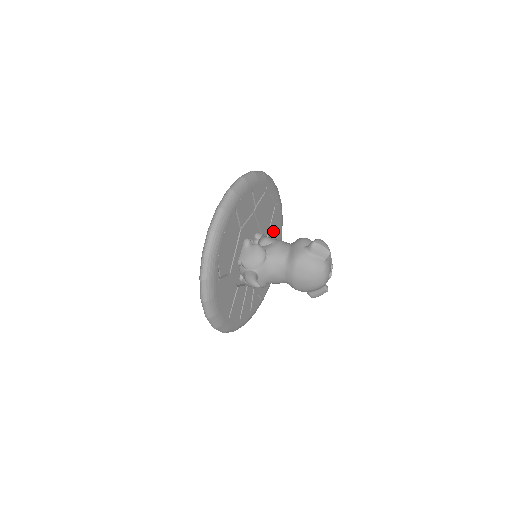
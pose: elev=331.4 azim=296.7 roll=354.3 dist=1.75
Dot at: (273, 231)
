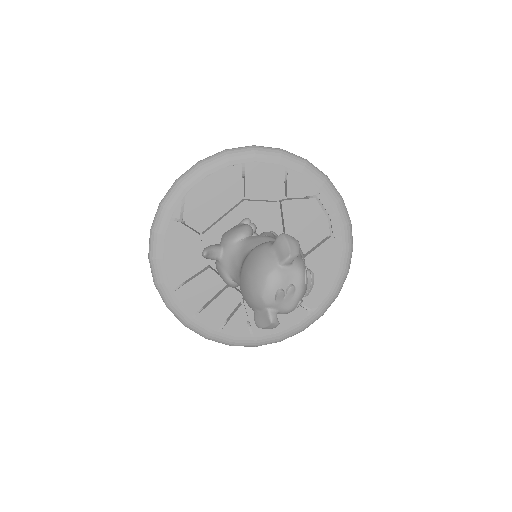
Dot at: (315, 266)
